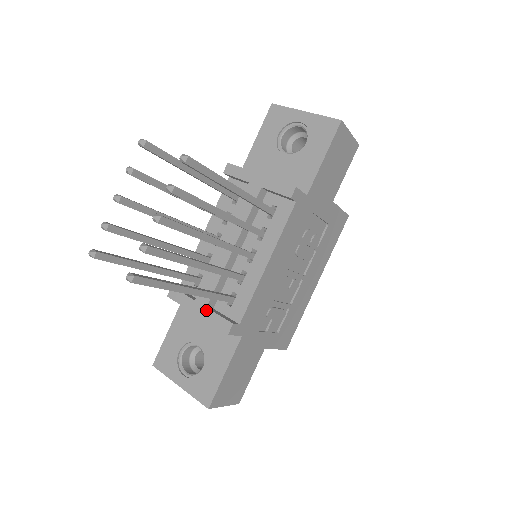
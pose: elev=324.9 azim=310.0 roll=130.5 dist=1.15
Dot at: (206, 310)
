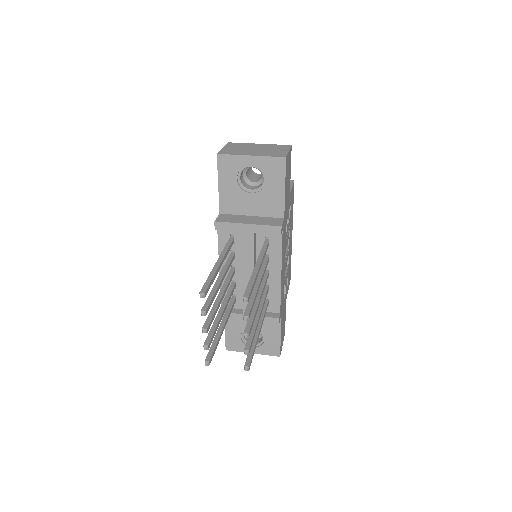
Dot at: occluded
